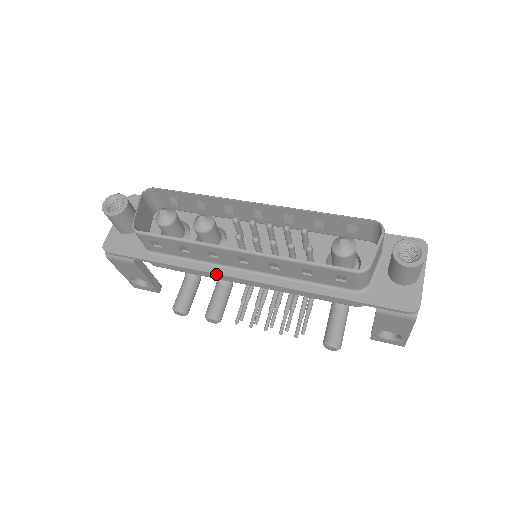
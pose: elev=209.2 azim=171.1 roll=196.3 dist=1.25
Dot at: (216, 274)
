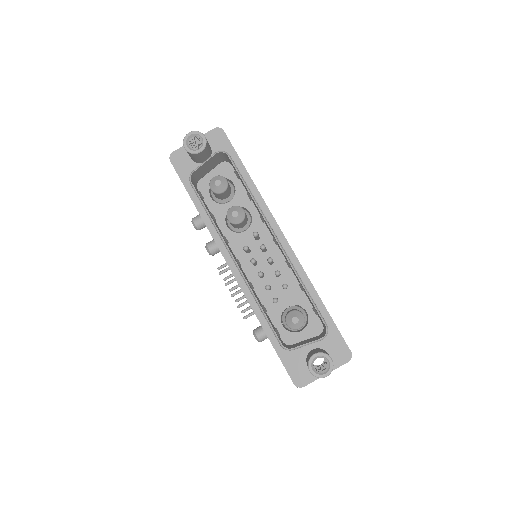
Dot at: (219, 248)
